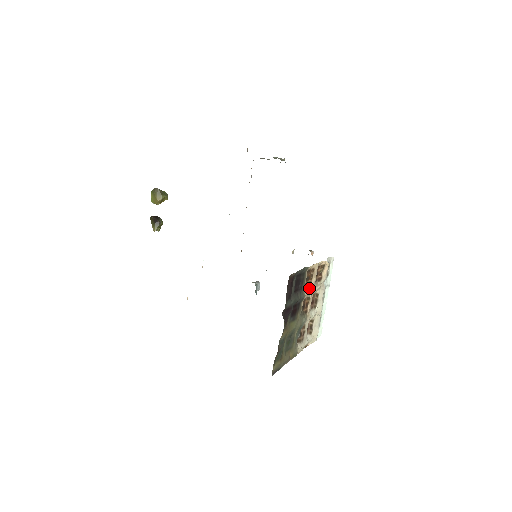
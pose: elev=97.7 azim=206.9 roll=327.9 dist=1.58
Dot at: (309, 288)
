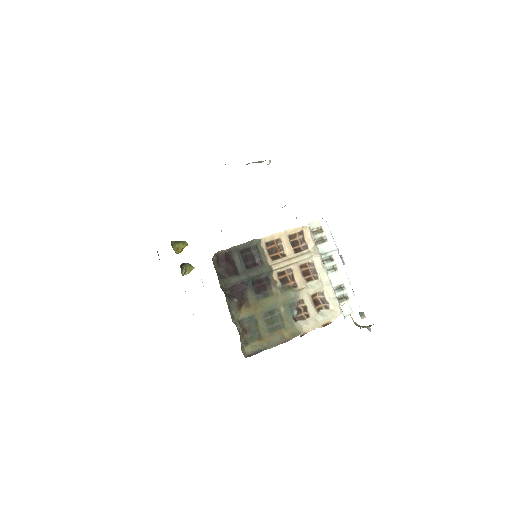
Dot at: (282, 260)
